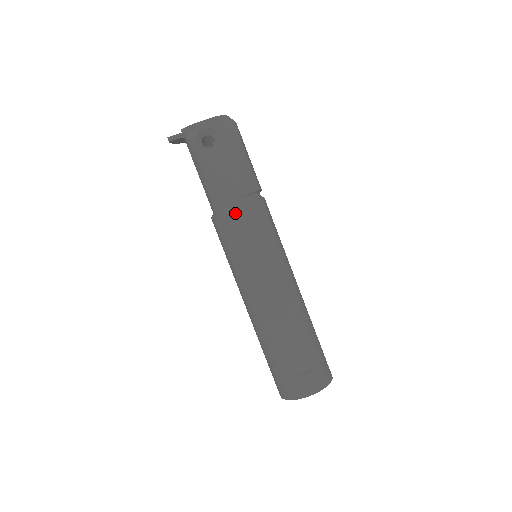
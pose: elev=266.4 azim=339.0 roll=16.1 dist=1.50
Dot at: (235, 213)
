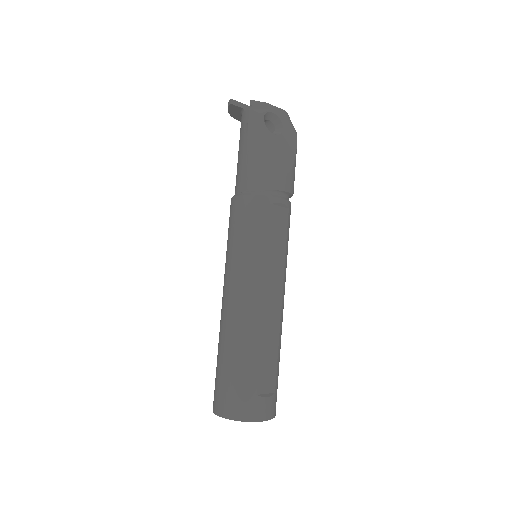
Dot at: (271, 202)
